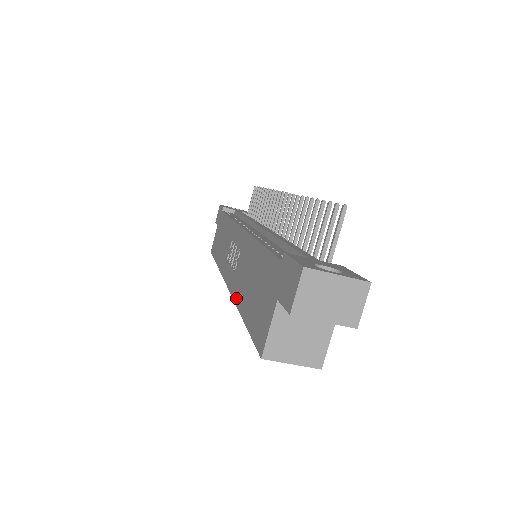
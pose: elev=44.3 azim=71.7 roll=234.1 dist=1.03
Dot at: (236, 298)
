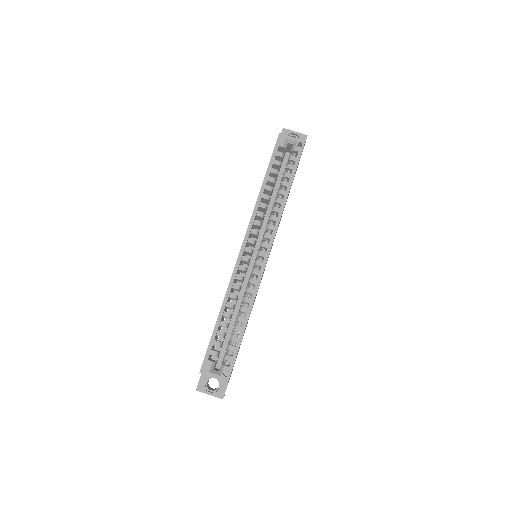
Dot at: (255, 205)
